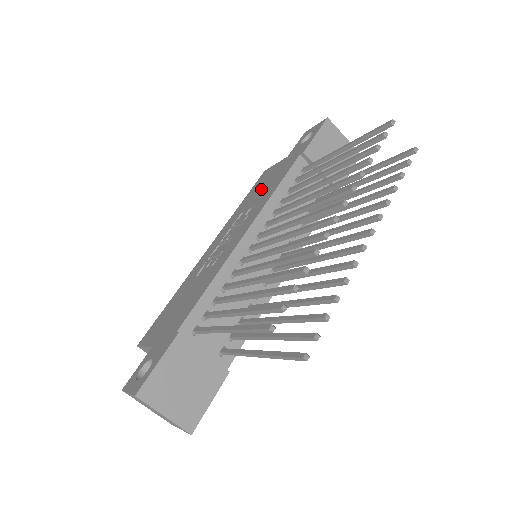
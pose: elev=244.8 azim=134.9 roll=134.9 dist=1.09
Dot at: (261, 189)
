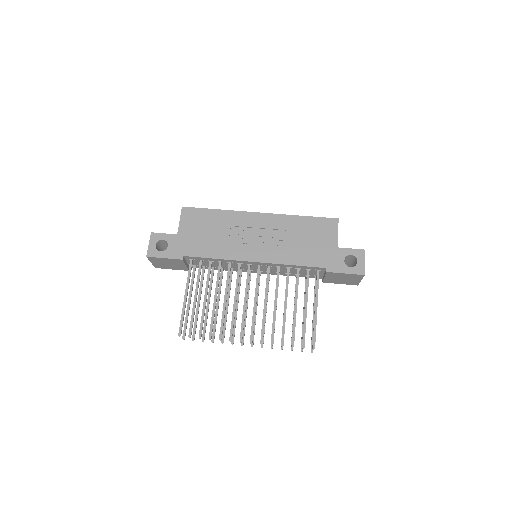
Dot at: (306, 239)
